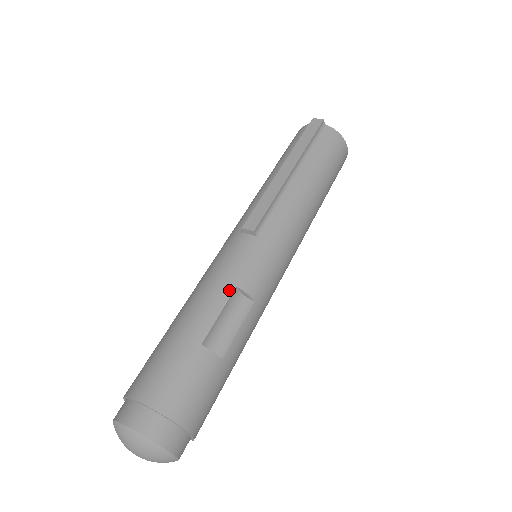
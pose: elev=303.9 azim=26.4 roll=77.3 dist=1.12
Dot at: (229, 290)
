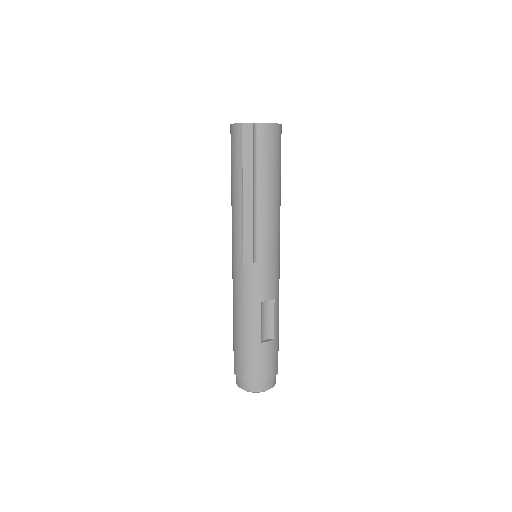
Dot at: (258, 306)
